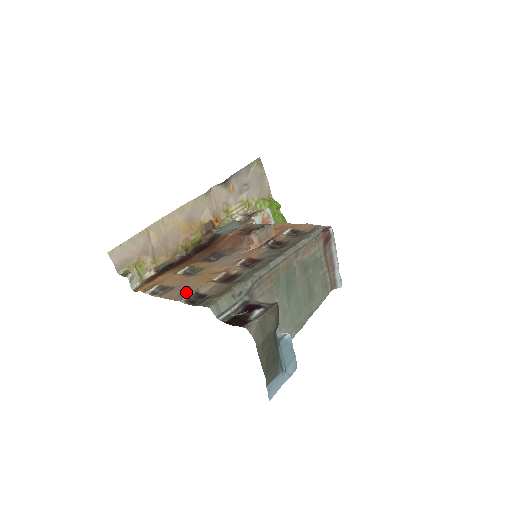
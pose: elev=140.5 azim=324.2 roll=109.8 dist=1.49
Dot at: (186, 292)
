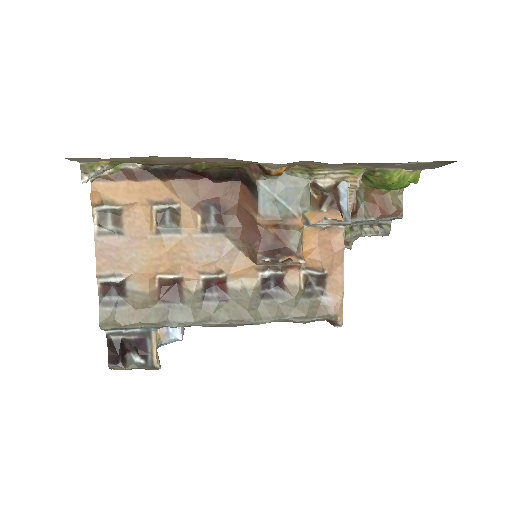
Dot at: (117, 267)
